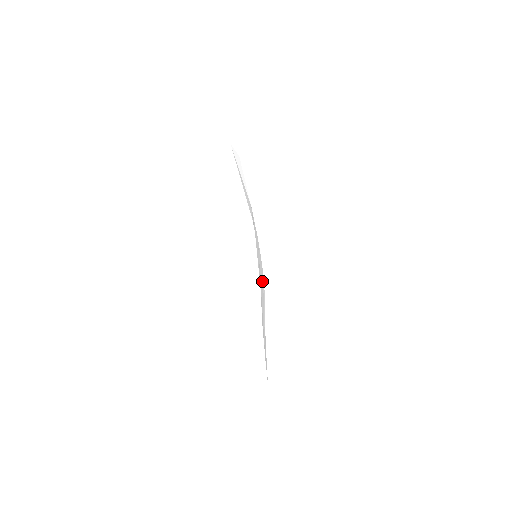
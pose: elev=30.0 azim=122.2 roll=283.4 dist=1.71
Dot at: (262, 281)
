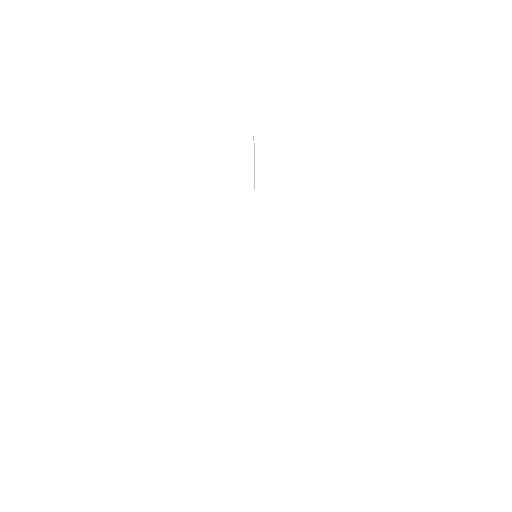
Dot at: occluded
